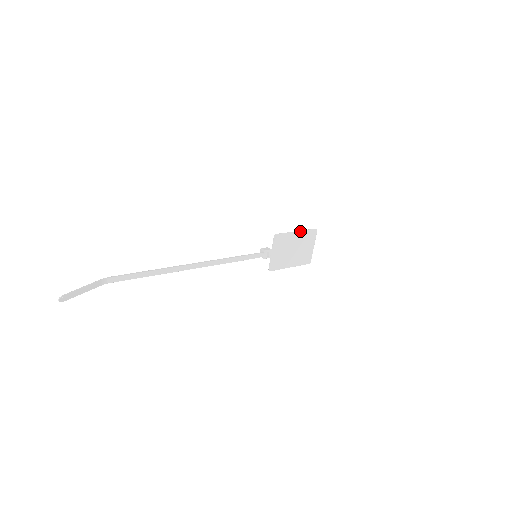
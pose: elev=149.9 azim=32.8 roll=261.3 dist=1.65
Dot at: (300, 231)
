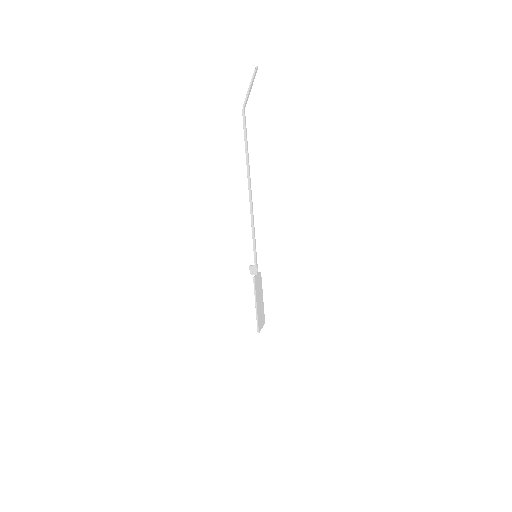
Dot at: (263, 302)
